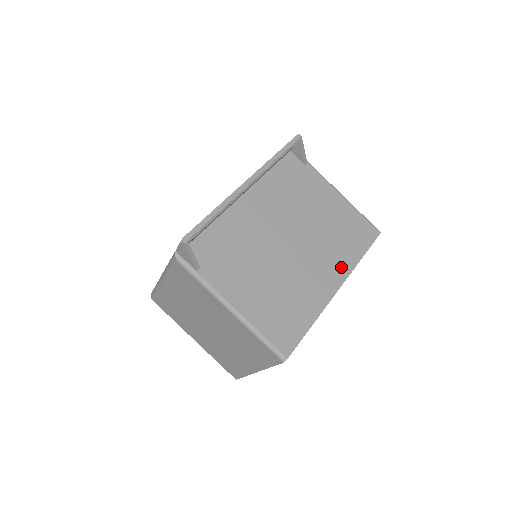
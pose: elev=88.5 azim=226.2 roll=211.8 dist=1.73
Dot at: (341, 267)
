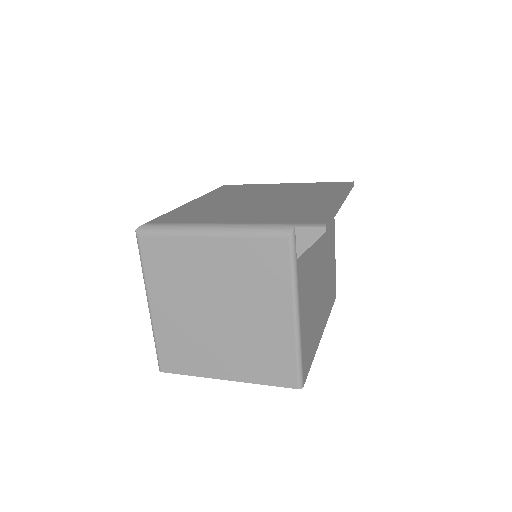
Dot at: (326, 313)
